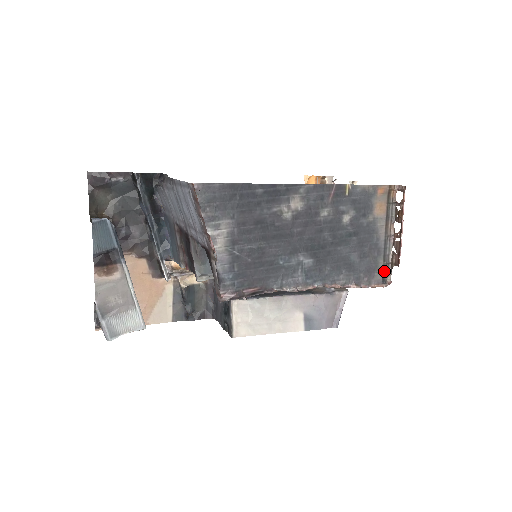
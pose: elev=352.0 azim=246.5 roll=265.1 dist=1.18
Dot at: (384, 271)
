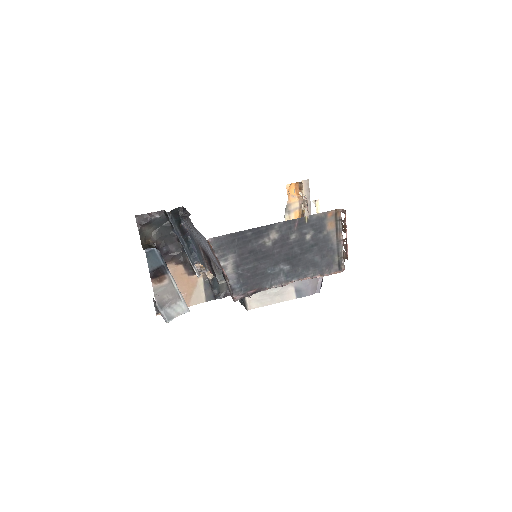
Dot at: (339, 263)
